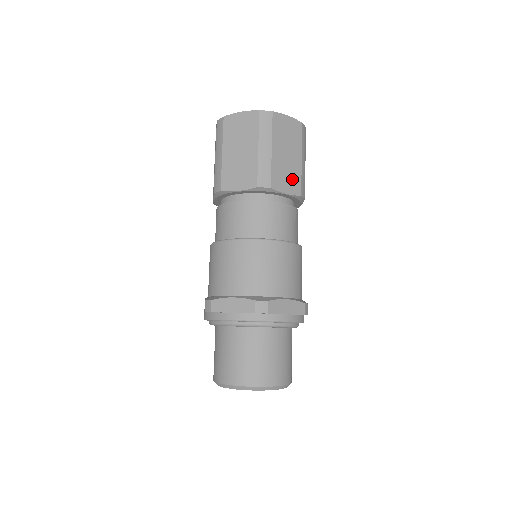
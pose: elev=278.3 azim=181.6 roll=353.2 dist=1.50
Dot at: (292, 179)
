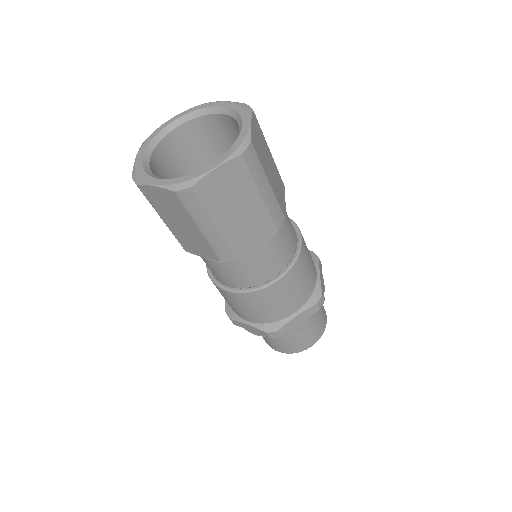
Dot at: (279, 183)
